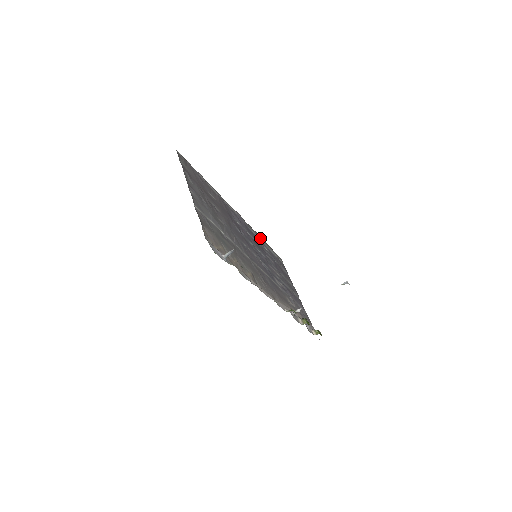
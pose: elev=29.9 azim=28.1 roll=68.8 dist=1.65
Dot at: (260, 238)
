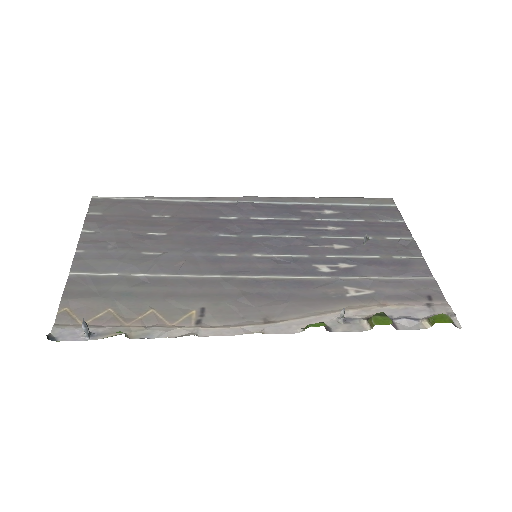
Dot at: (317, 200)
